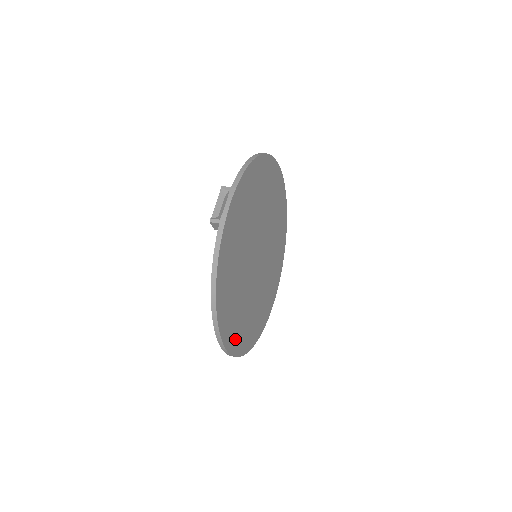
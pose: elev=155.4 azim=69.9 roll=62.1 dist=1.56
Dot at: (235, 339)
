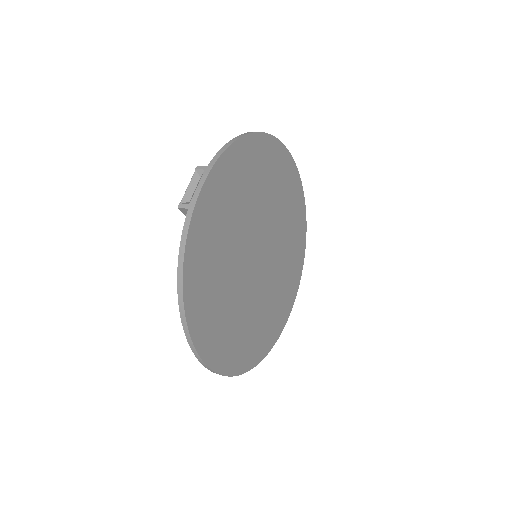
Dot at: (223, 354)
